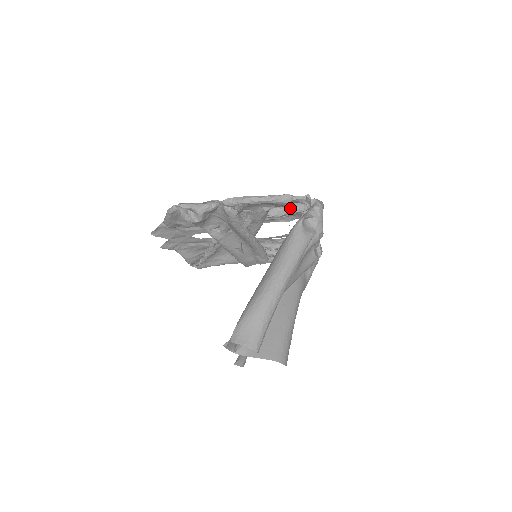
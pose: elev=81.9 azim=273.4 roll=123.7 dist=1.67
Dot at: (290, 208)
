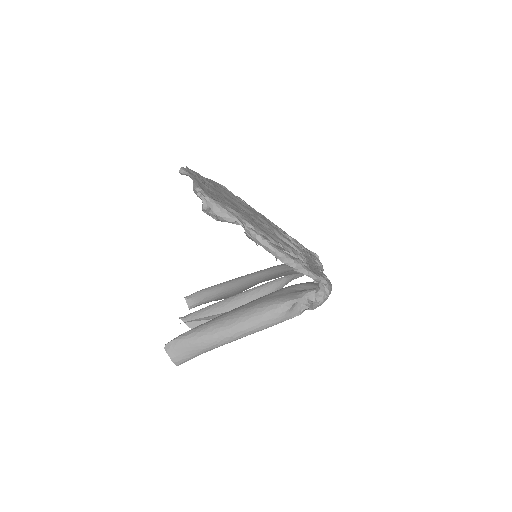
Dot at: occluded
